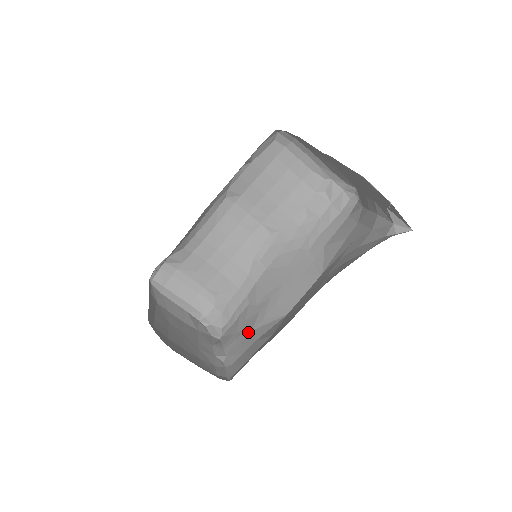
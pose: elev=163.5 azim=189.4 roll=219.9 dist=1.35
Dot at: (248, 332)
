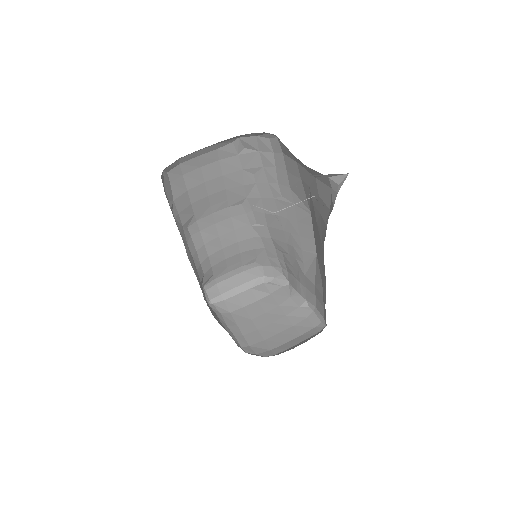
Dot at: (303, 277)
